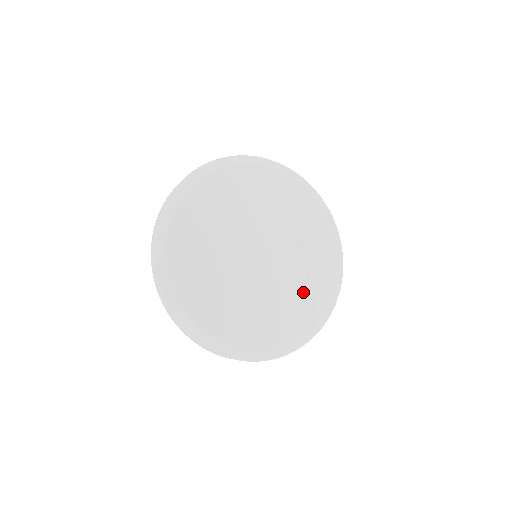
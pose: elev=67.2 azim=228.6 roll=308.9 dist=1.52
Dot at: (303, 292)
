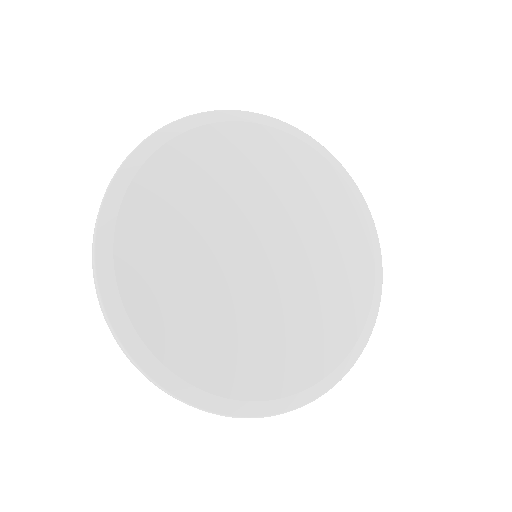
Dot at: (320, 319)
